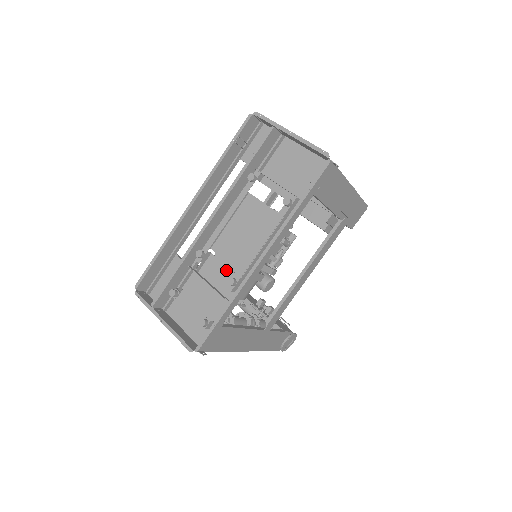
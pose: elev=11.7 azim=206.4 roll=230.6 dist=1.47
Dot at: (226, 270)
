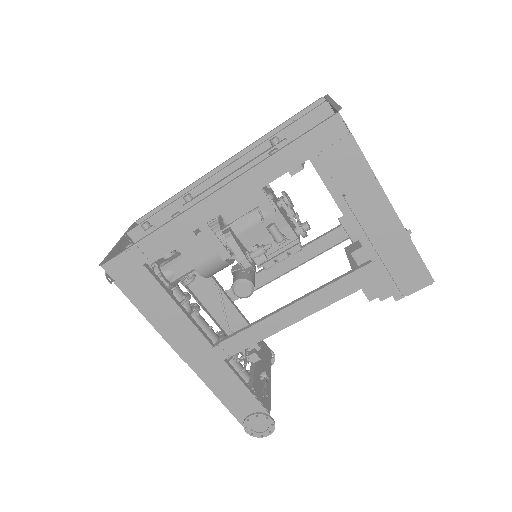
Dot at: occluded
